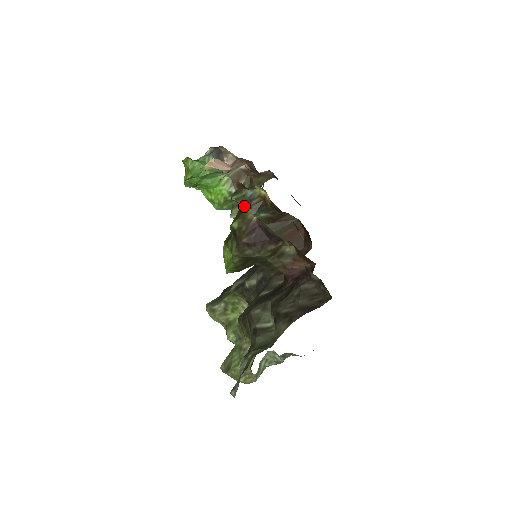
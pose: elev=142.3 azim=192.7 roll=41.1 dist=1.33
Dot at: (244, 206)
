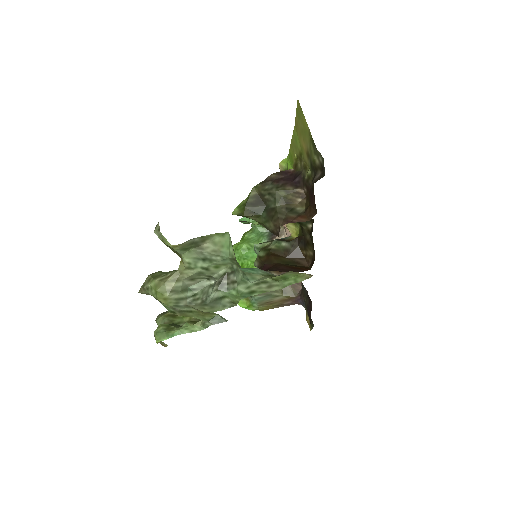
Dot at: (289, 168)
